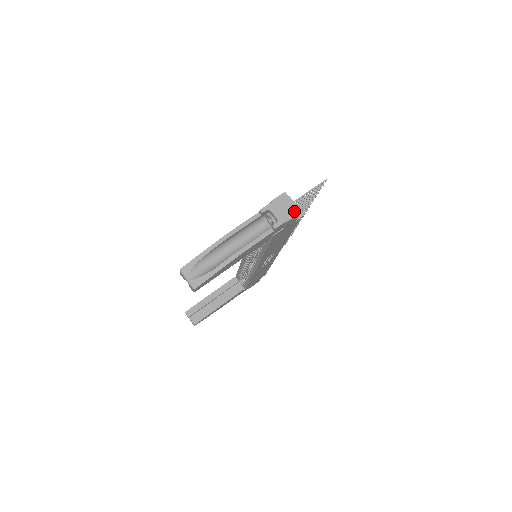
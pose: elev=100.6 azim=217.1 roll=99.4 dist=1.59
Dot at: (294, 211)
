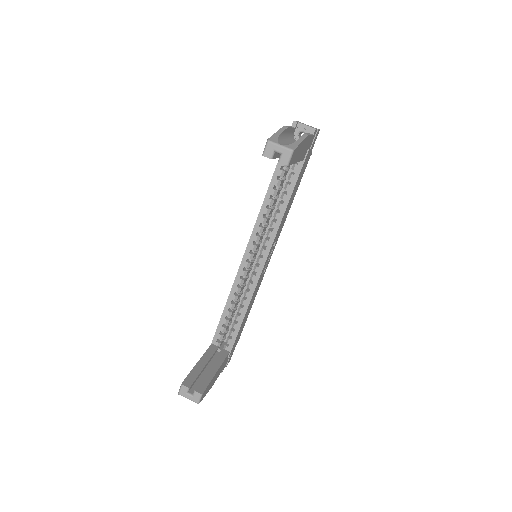
Dot at: occluded
